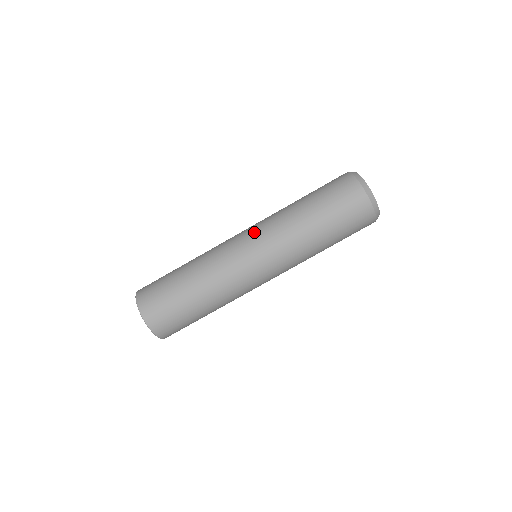
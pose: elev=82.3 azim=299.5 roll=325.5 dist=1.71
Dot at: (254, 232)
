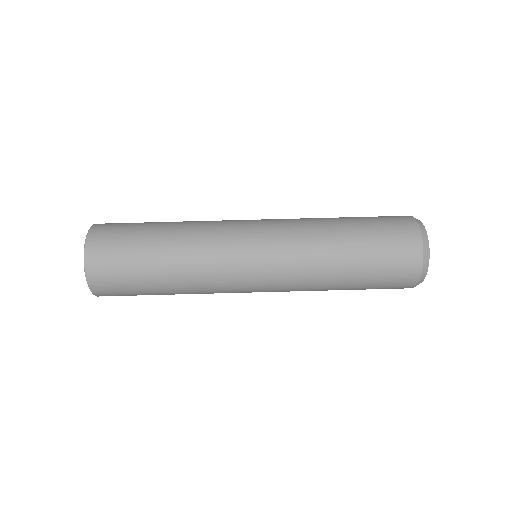
Dot at: occluded
